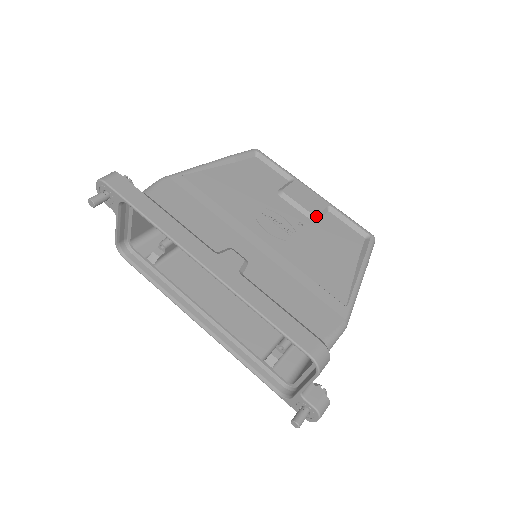
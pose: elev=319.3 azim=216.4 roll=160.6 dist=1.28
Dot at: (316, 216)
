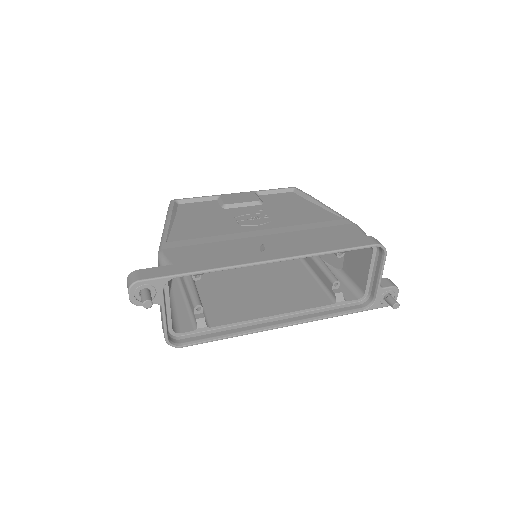
Dot at: (260, 200)
